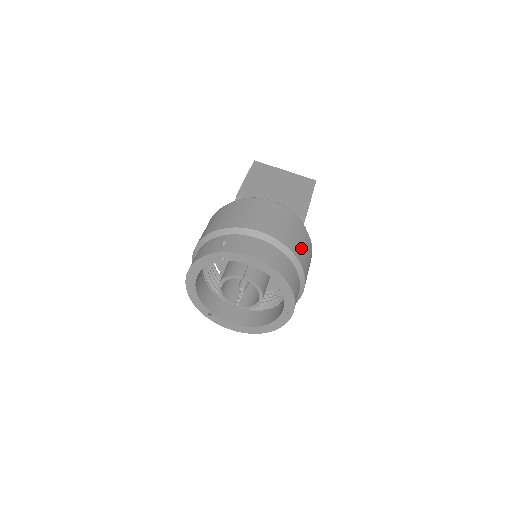
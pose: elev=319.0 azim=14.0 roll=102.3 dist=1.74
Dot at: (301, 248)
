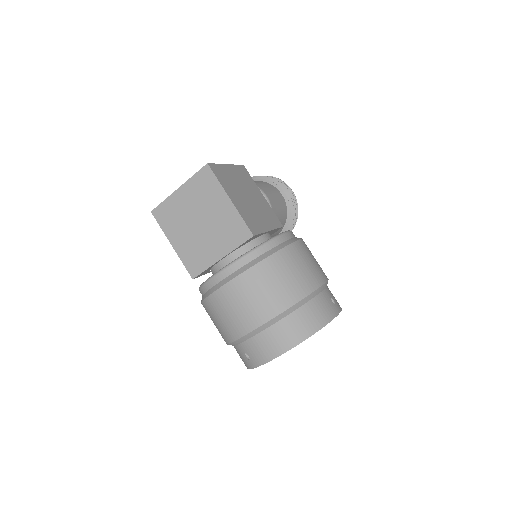
Dot at: (288, 285)
